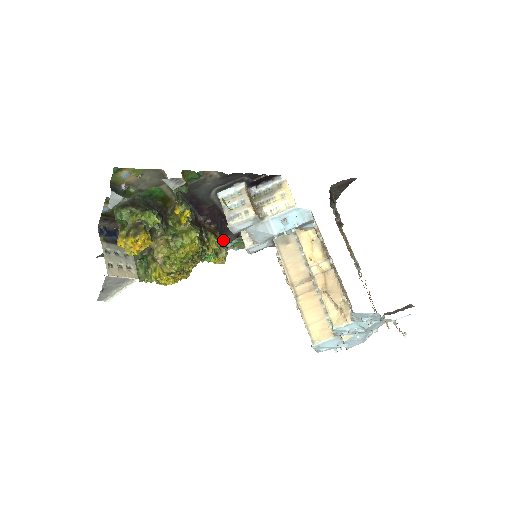
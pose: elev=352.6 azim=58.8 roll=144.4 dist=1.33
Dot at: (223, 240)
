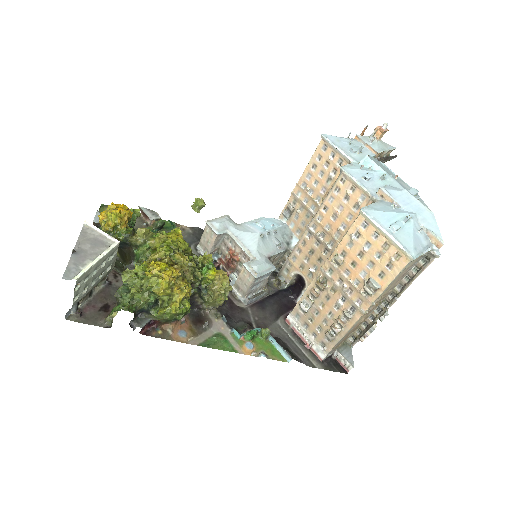
Dot at: occluded
